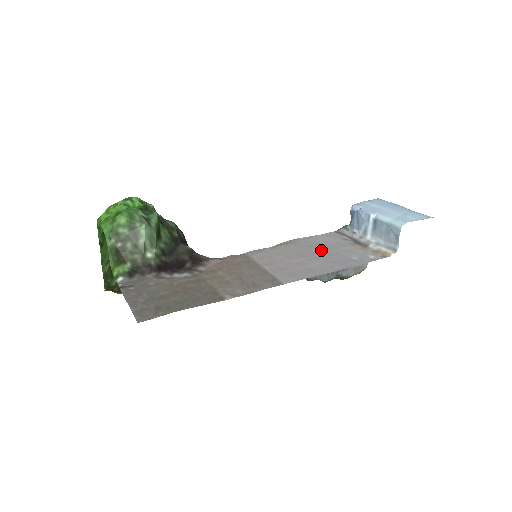
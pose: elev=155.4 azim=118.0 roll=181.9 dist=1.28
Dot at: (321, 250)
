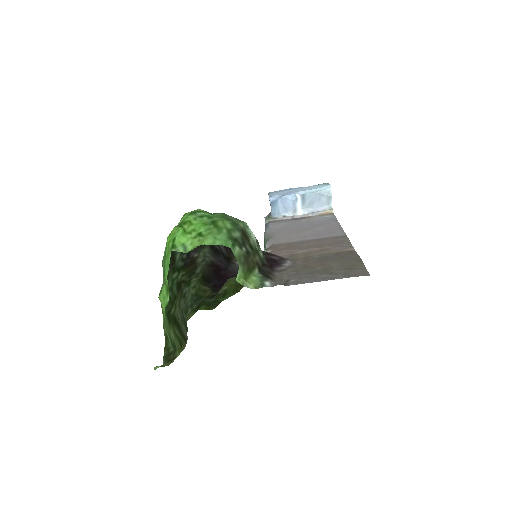
Dot at: (298, 226)
